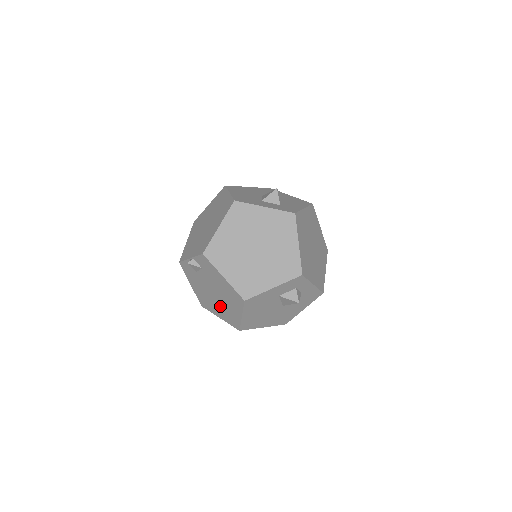
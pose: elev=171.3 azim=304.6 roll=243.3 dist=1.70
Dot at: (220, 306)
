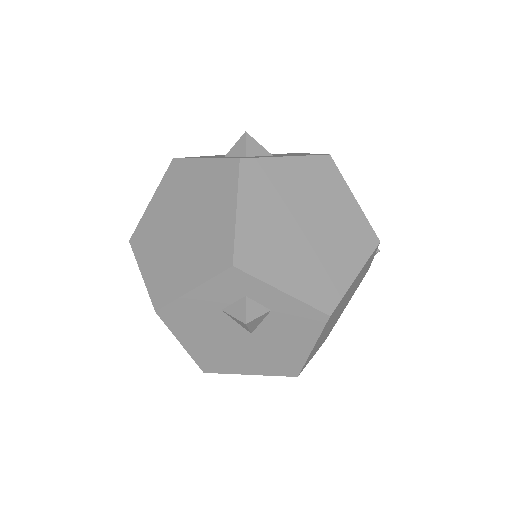
Dot at: occluded
